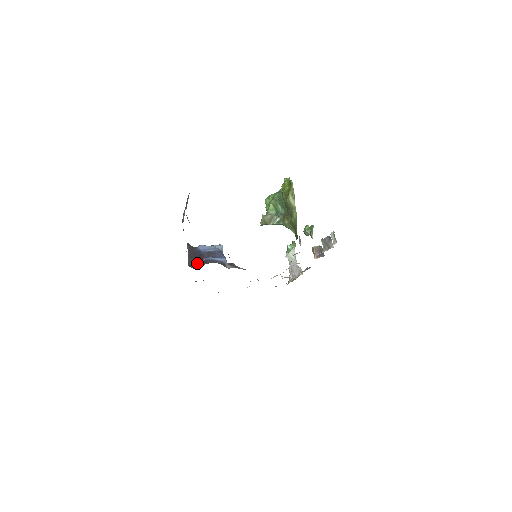
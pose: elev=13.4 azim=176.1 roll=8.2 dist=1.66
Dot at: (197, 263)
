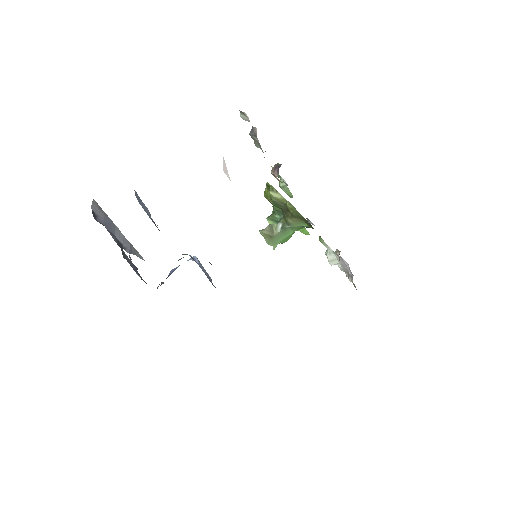
Dot at: occluded
